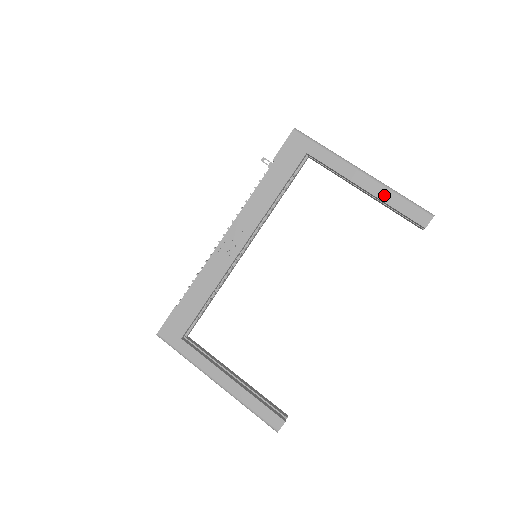
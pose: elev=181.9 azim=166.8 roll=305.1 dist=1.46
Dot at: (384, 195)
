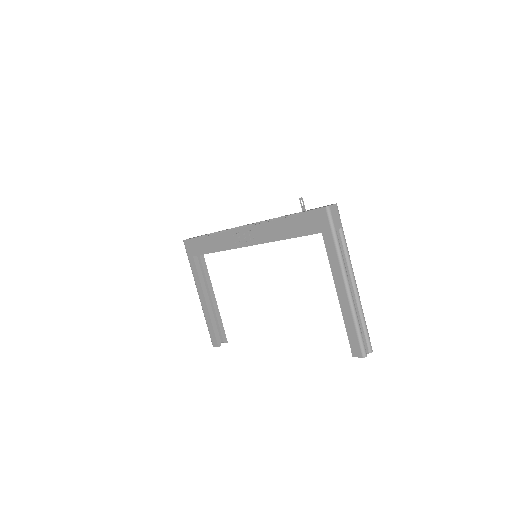
Dot at: (346, 313)
